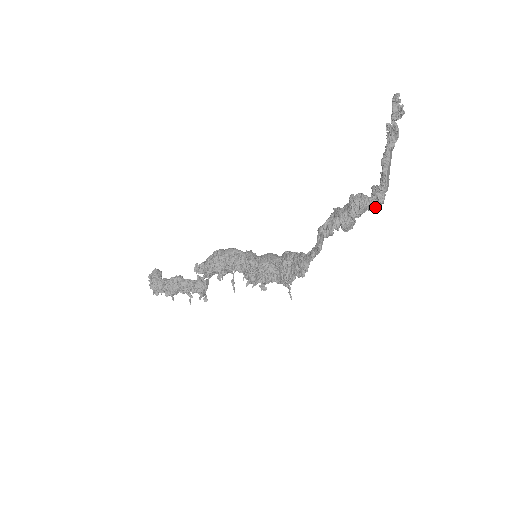
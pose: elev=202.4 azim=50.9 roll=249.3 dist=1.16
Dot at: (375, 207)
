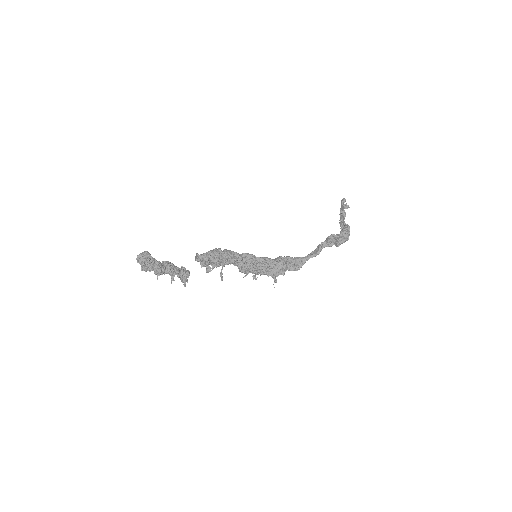
Dot at: occluded
